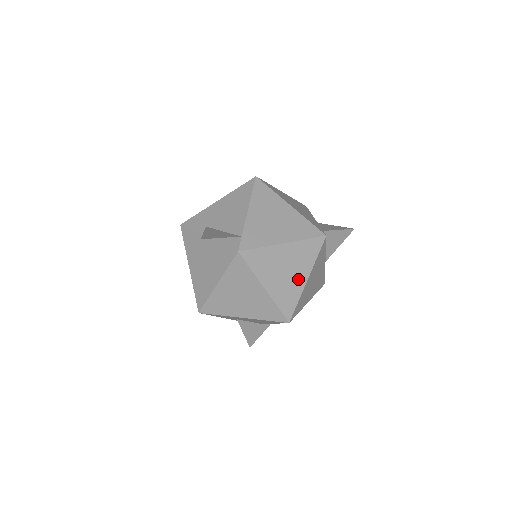
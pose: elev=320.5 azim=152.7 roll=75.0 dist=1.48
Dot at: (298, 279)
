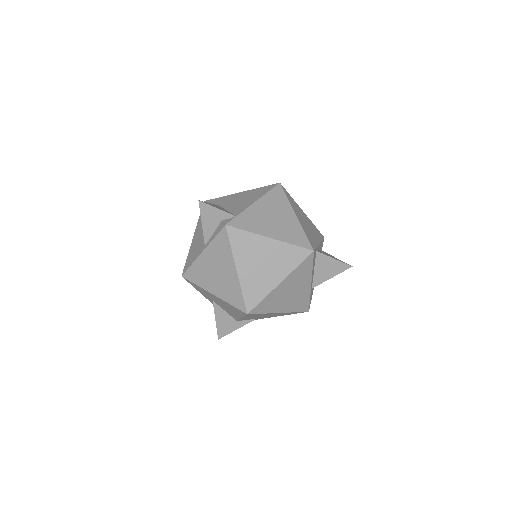
Dot at: (271, 277)
